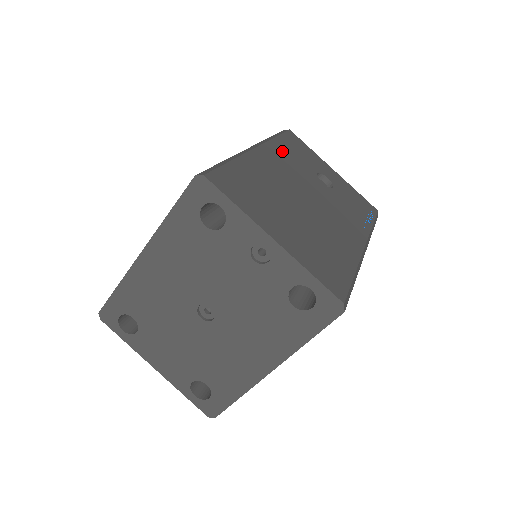
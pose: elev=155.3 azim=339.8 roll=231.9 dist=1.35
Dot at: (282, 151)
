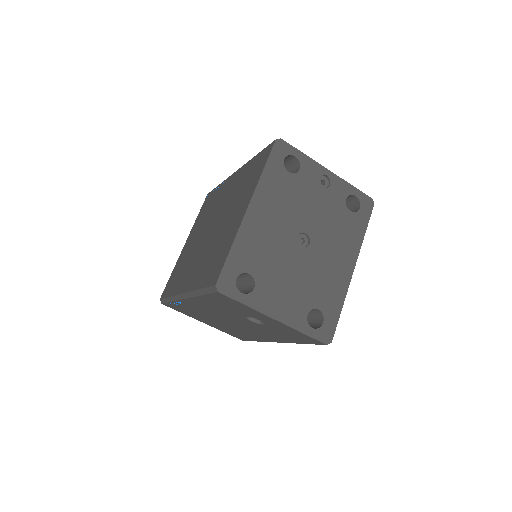
Dot at: occluded
